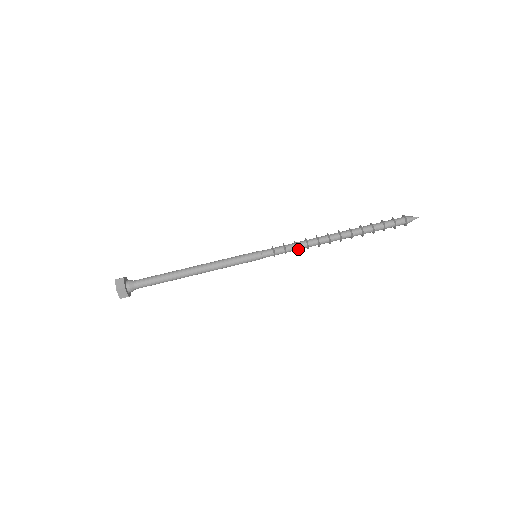
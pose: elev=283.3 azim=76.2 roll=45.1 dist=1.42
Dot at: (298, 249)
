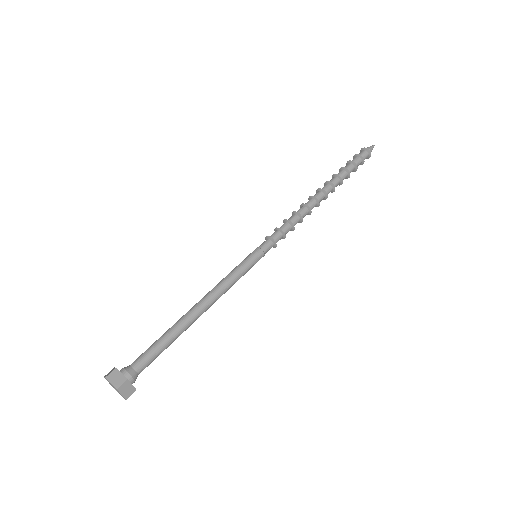
Dot at: (292, 223)
